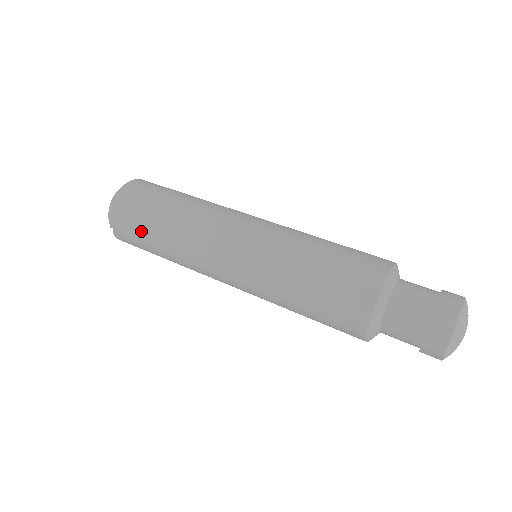
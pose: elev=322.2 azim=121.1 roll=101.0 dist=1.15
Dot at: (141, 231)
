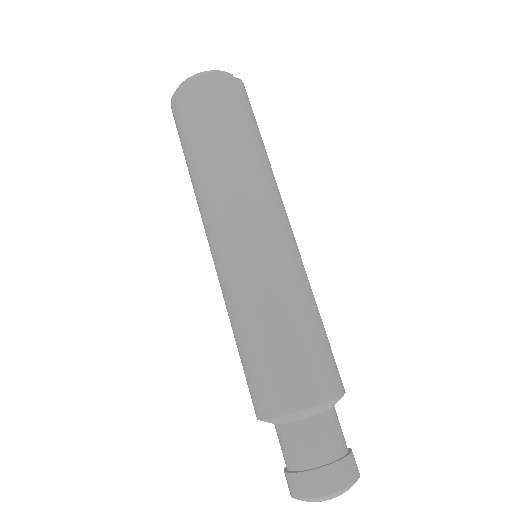
Dot at: occluded
